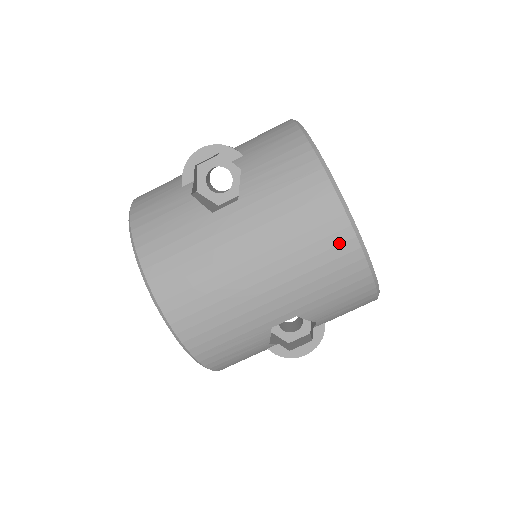
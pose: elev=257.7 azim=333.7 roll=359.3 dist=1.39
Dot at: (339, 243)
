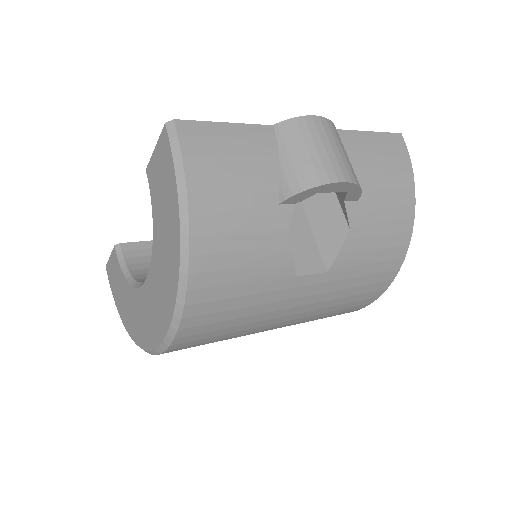
Dot at: (344, 313)
